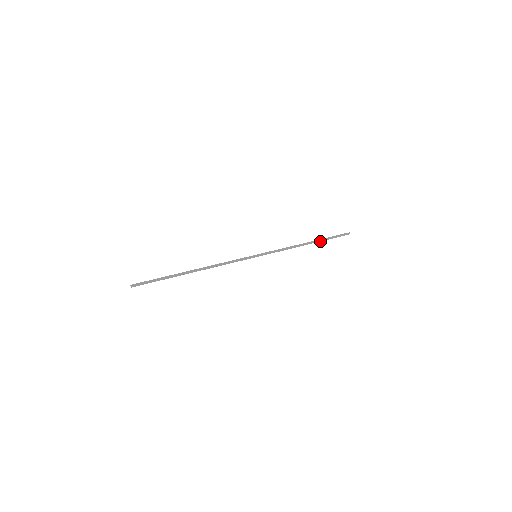
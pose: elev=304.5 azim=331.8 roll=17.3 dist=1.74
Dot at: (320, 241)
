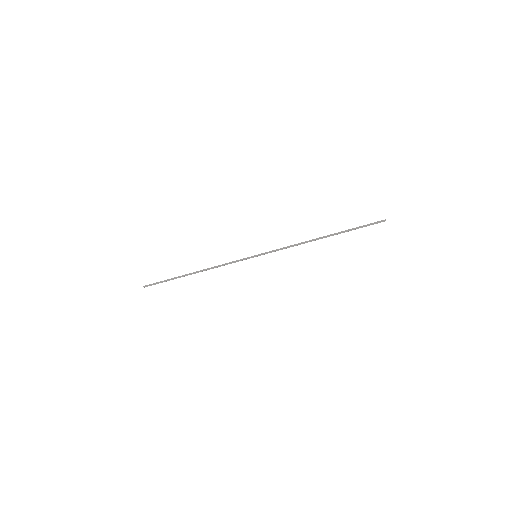
Dot at: occluded
